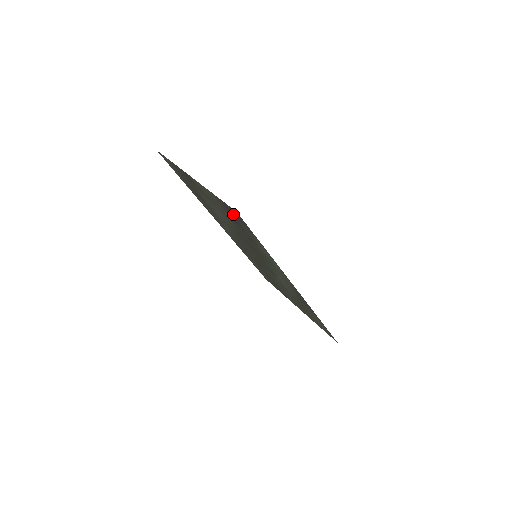
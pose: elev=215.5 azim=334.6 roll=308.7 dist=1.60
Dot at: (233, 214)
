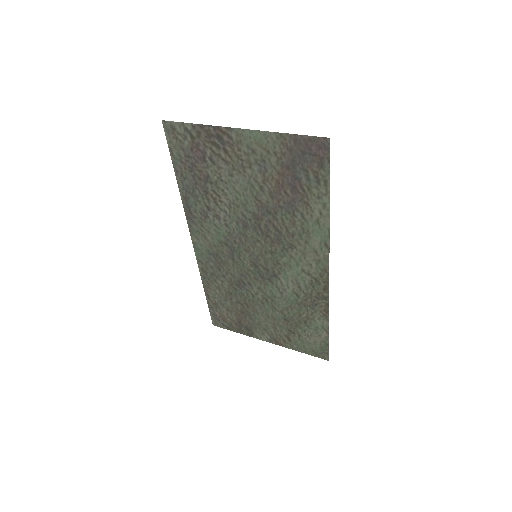
Dot at: (304, 156)
